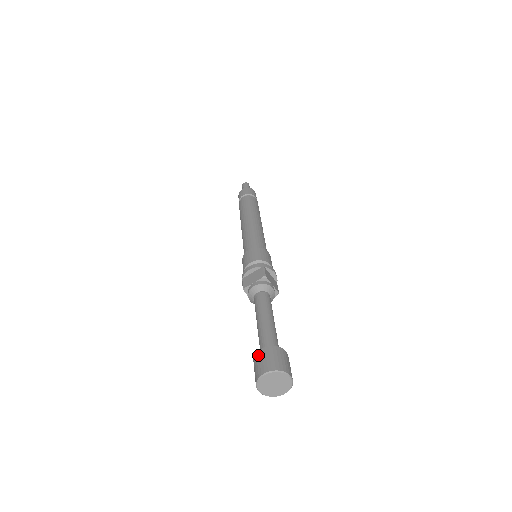
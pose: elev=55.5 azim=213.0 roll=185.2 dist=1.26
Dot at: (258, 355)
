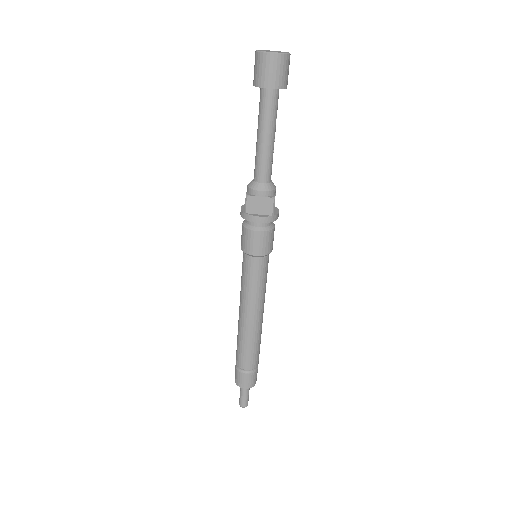
Dot at: (253, 80)
